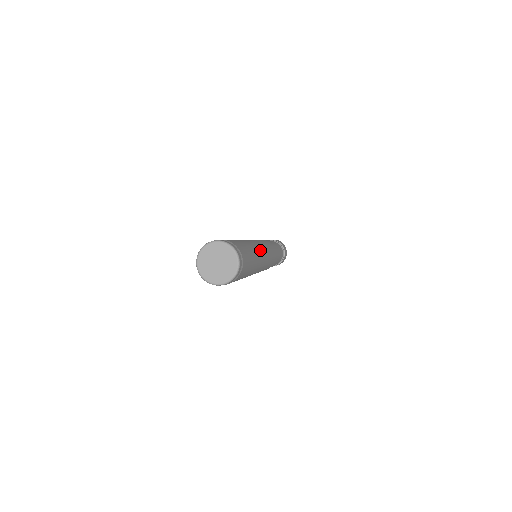
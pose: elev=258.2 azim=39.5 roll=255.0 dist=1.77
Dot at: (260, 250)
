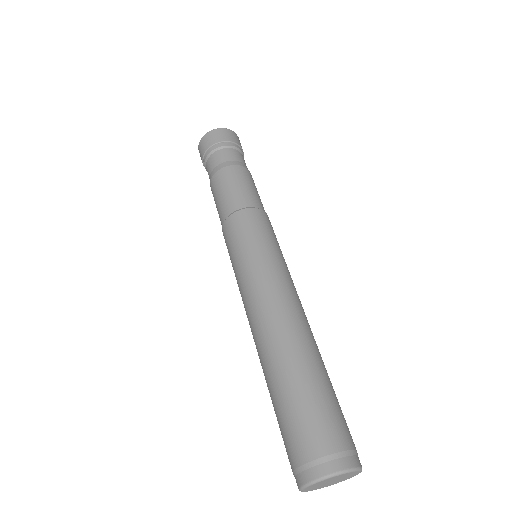
Dot at: (306, 317)
